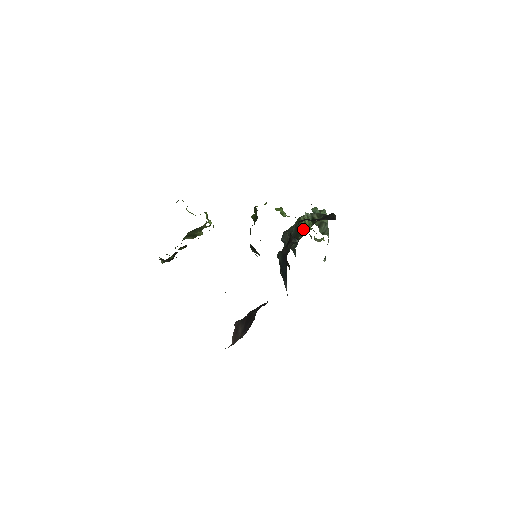
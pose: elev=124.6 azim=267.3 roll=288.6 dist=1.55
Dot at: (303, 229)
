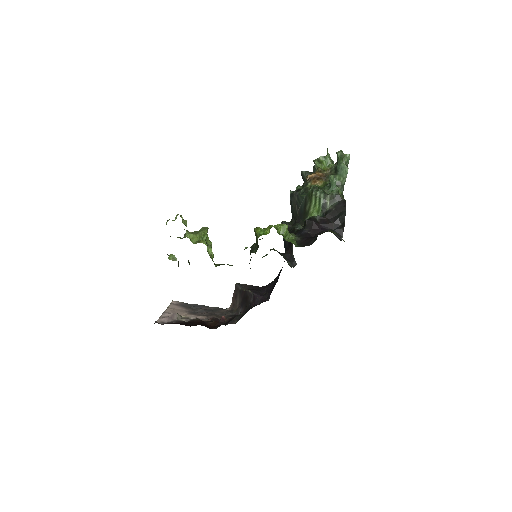
Dot at: (311, 212)
